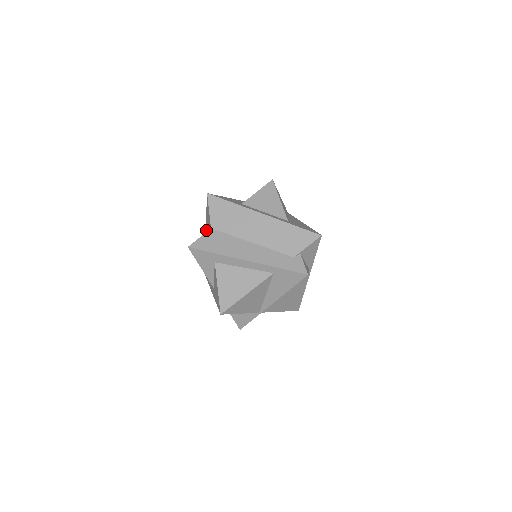
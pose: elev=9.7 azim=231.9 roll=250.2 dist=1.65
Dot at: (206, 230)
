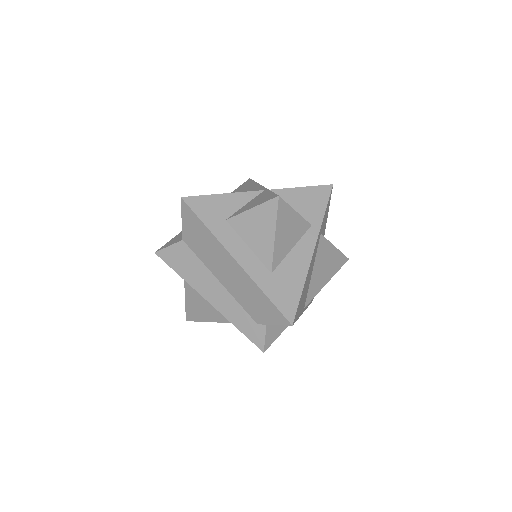
Dot at: occluded
